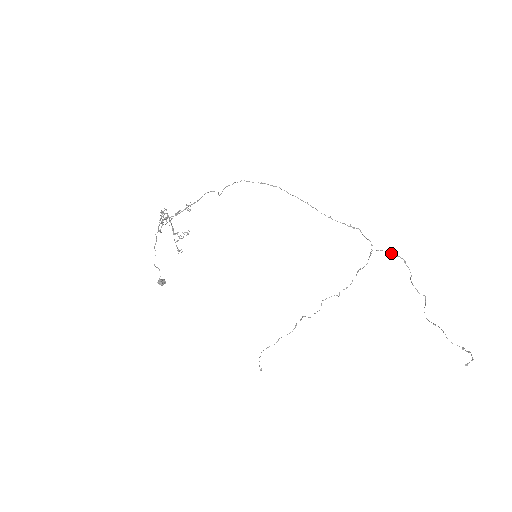
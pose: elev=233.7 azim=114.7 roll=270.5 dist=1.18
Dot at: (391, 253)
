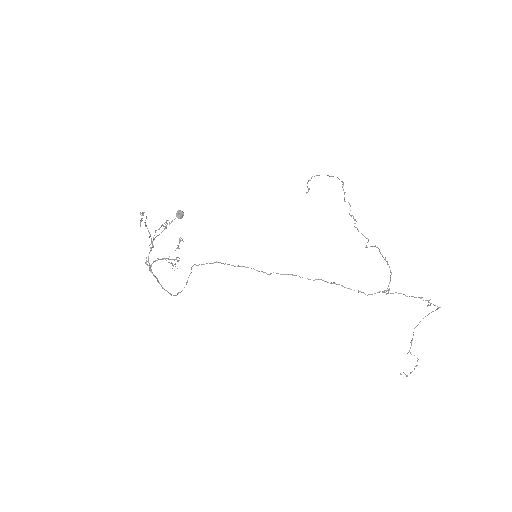
Dot at: occluded
